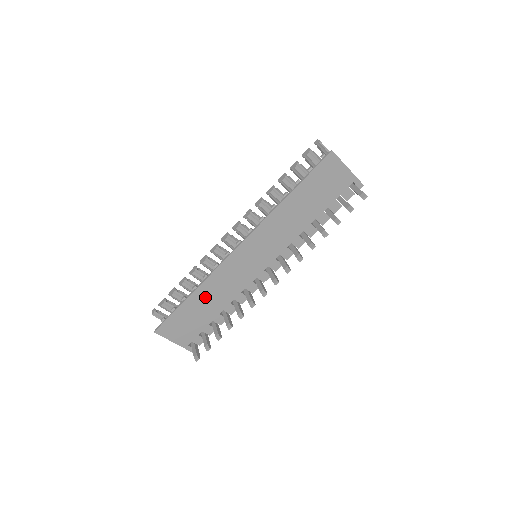
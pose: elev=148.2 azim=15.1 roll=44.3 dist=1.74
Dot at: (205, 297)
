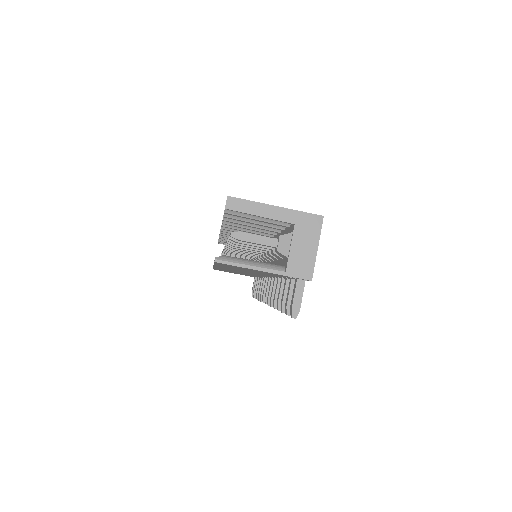
Dot at: occluded
